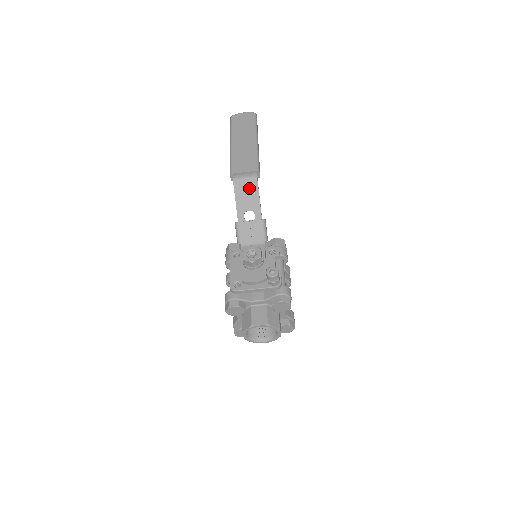
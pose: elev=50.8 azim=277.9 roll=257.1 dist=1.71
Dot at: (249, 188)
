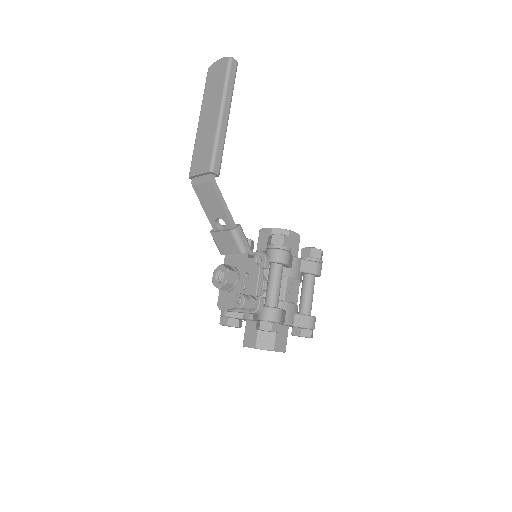
Dot at: (209, 193)
